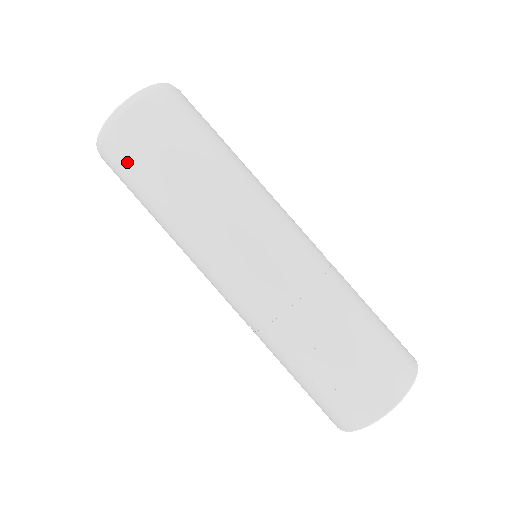
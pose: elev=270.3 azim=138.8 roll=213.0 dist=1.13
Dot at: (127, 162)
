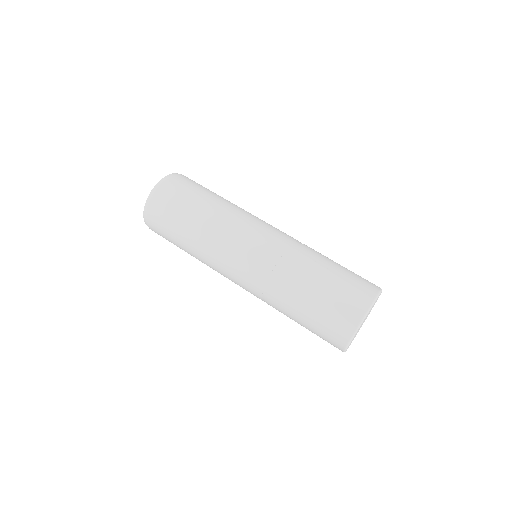
Dot at: (183, 188)
